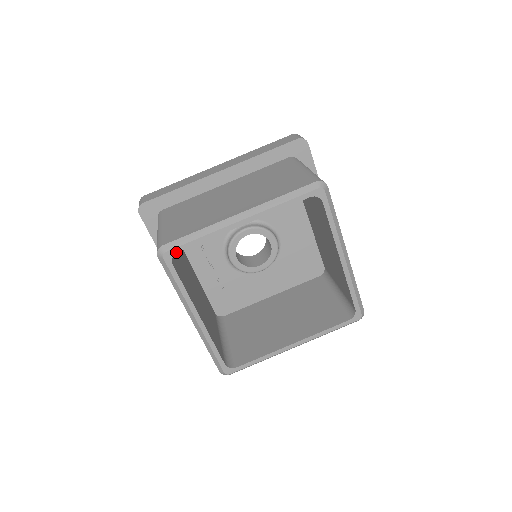
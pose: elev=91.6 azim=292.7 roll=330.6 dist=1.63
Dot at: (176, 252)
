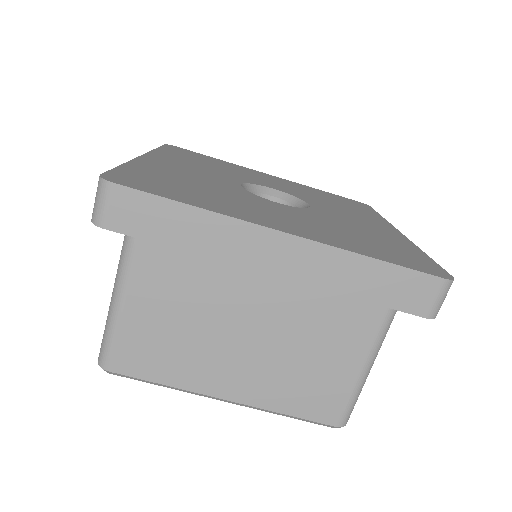
Dot at: occluded
